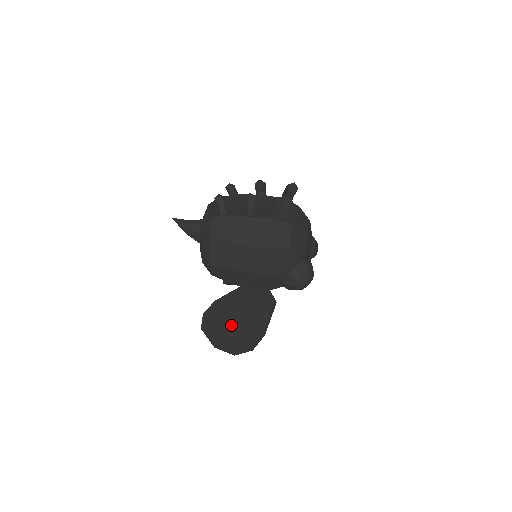
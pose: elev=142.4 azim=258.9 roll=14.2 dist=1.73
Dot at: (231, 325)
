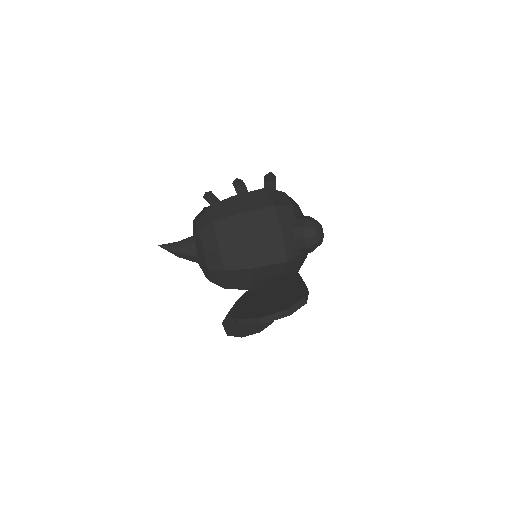
Dot at: (268, 301)
